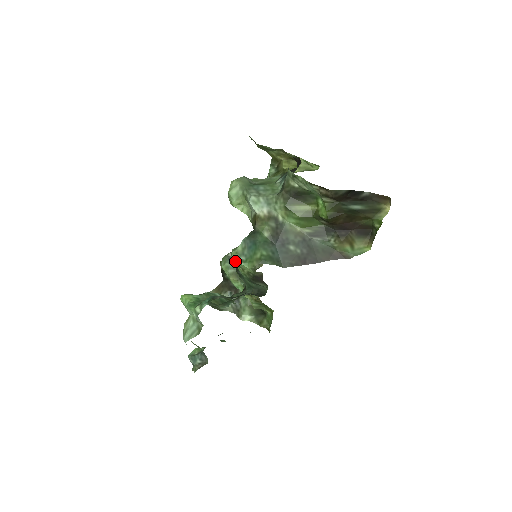
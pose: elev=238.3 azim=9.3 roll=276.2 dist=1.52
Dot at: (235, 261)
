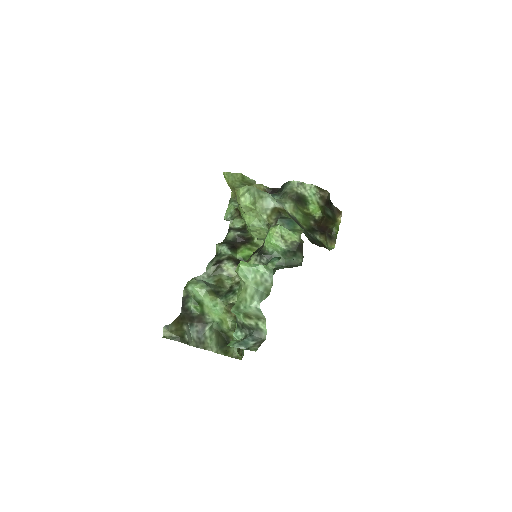
Dot at: (277, 235)
